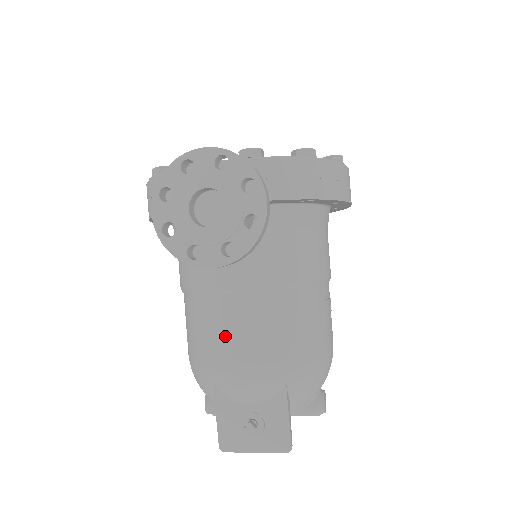
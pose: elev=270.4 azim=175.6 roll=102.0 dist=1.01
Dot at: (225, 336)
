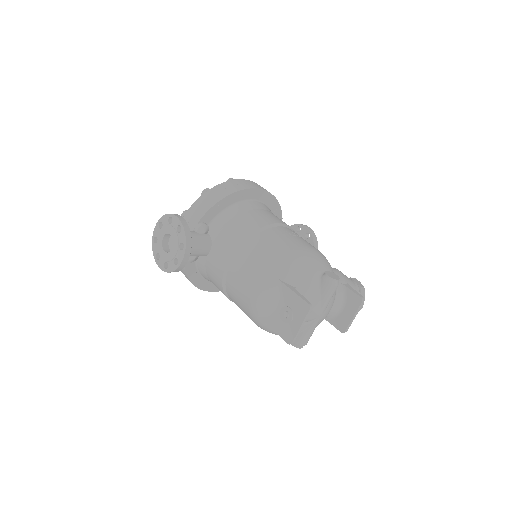
Dot at: (241, 290)
